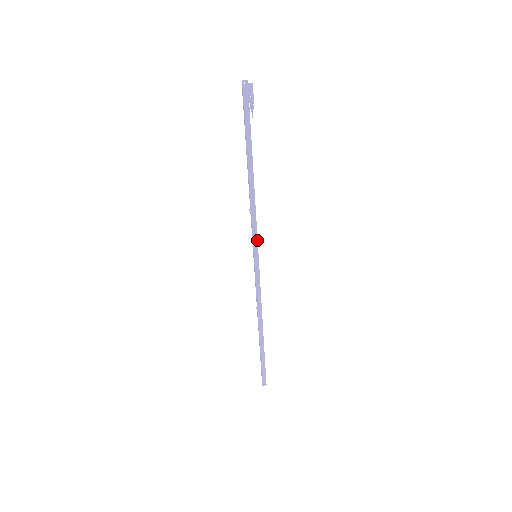
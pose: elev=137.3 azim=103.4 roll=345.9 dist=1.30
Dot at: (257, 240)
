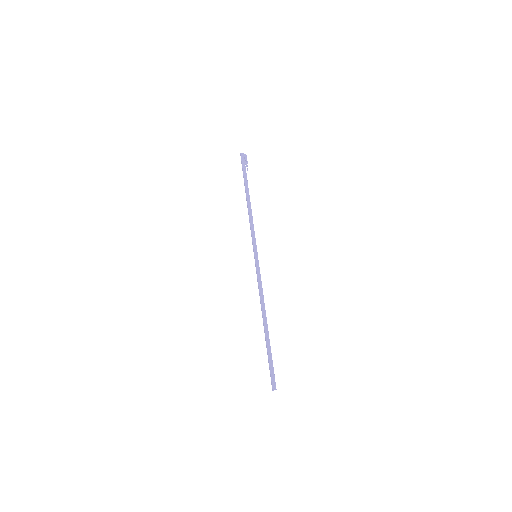
Dot at: occluded
